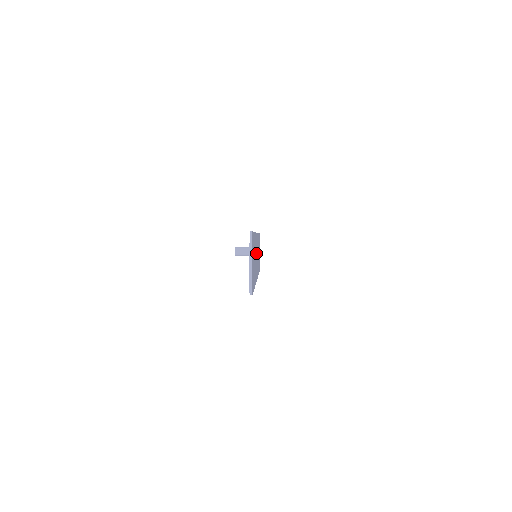
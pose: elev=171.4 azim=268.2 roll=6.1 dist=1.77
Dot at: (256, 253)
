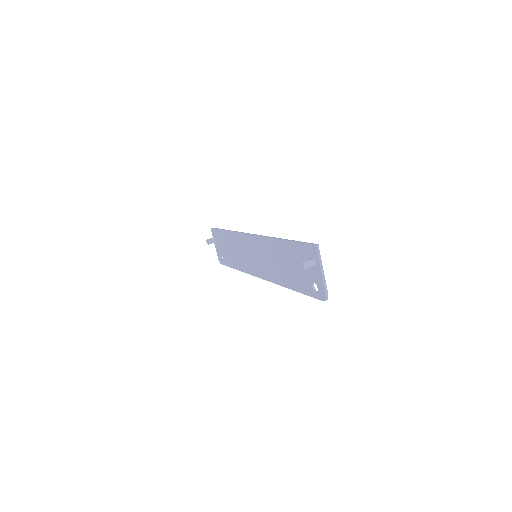
Dot at: (266, 255)
